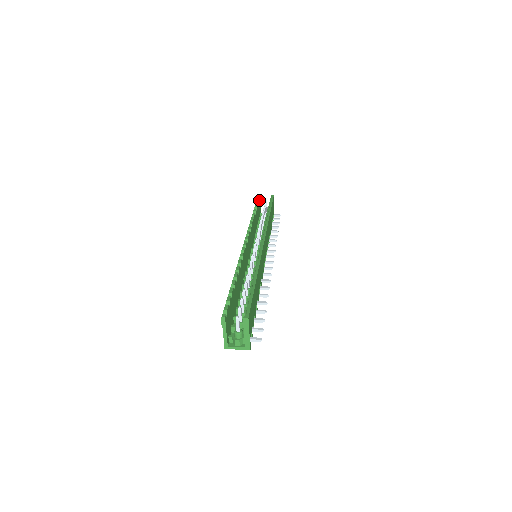
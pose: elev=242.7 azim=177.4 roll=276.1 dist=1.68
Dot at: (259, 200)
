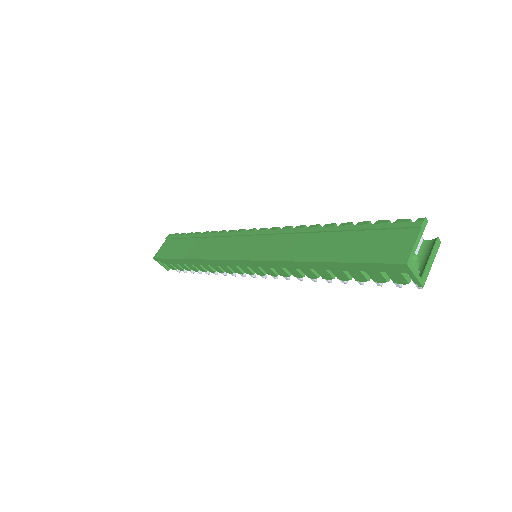
Dot at: occluded
